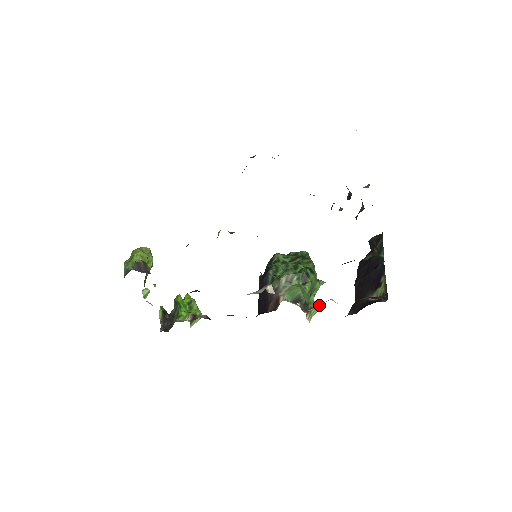
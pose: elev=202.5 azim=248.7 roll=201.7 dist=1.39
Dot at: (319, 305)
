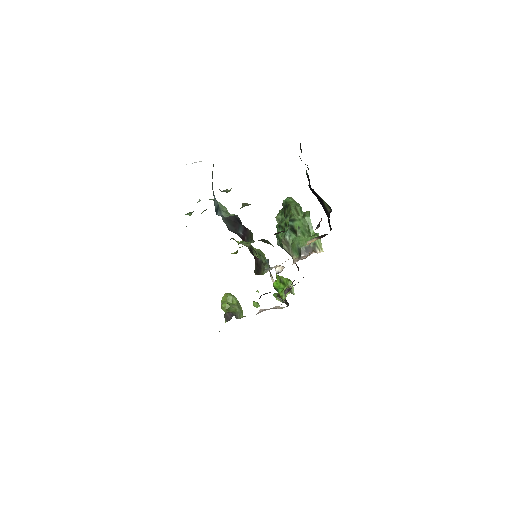
Dot at: (318, 234)
